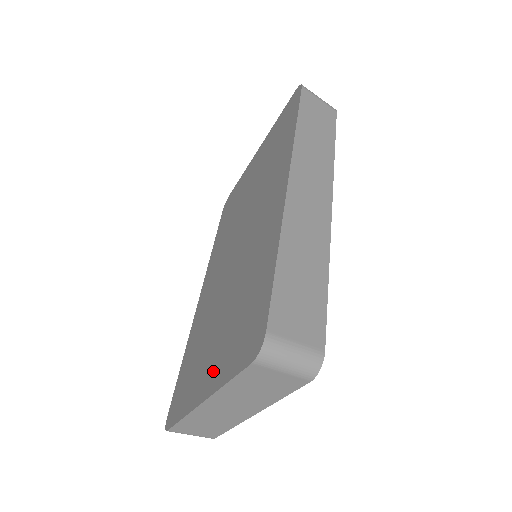
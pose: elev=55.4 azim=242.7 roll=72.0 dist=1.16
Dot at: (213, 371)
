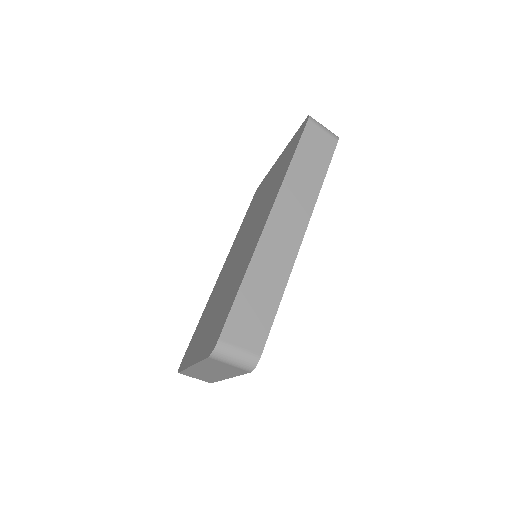
Dot at: (200, 346)
